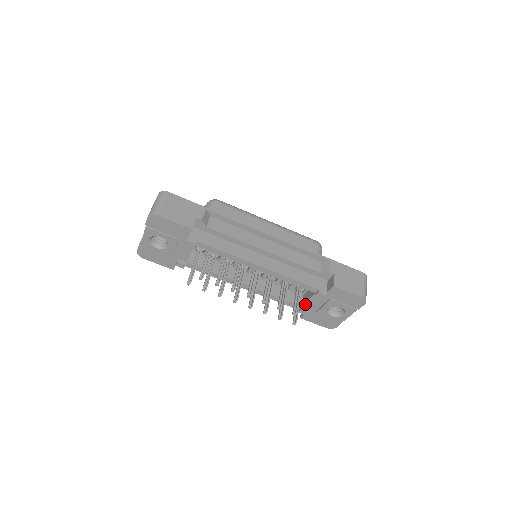
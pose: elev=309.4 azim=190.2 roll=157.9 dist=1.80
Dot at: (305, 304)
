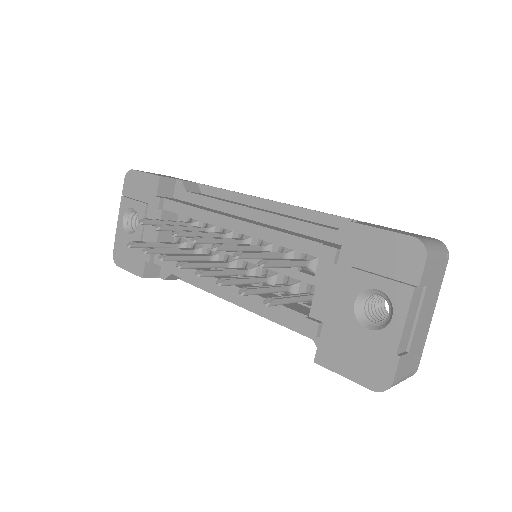
Dot at: (313, 305)
